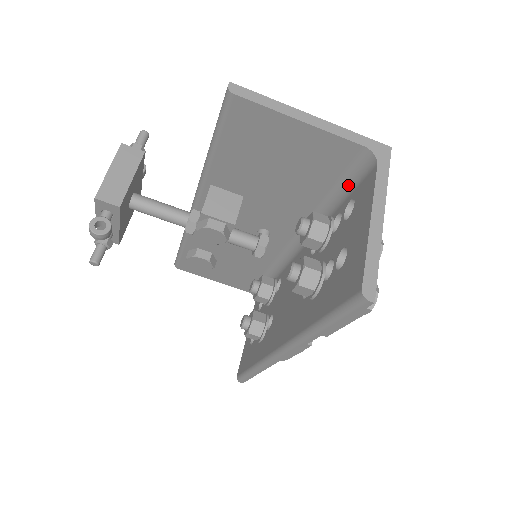
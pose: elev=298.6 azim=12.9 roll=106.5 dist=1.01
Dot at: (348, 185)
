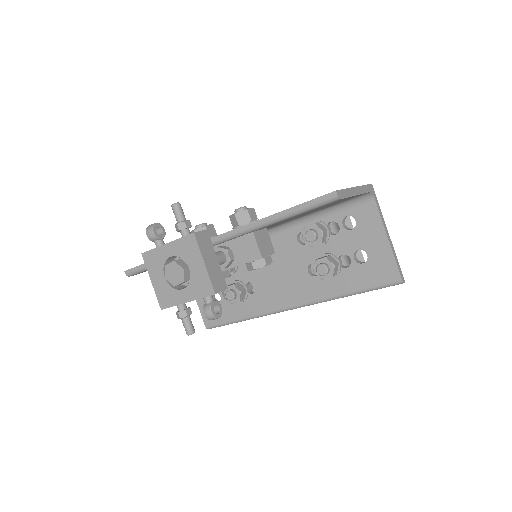
Dot at: (342, 206)
